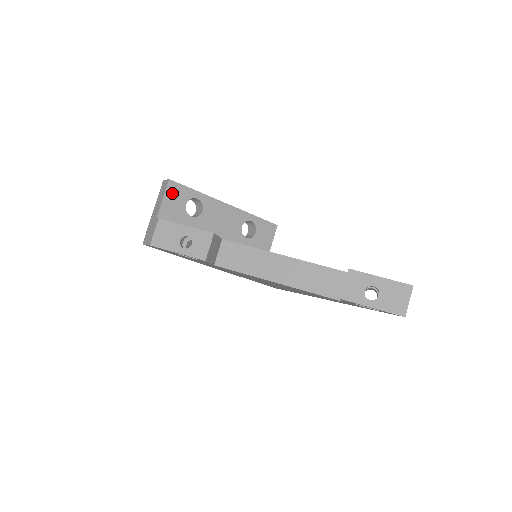
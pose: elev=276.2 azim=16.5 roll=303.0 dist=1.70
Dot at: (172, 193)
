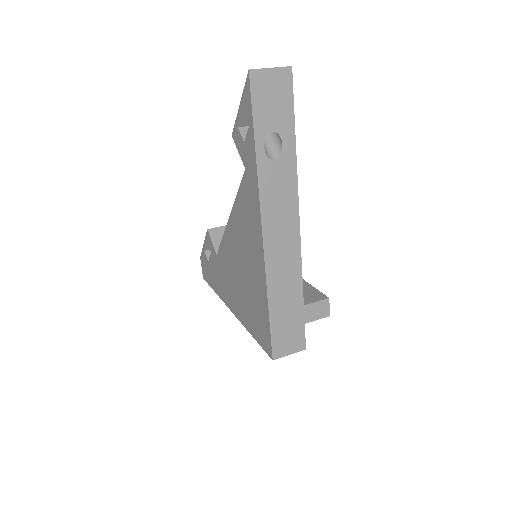
Dot at: occluded
